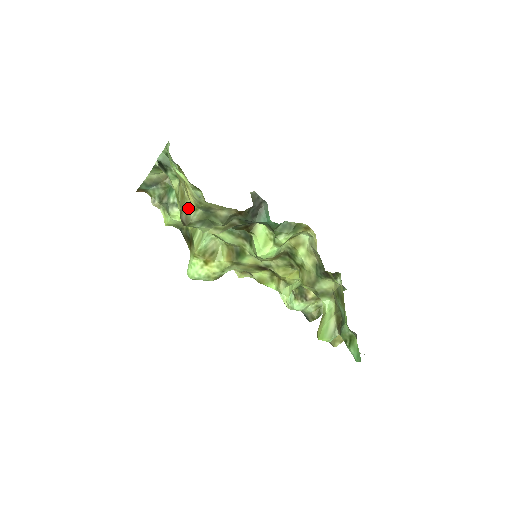
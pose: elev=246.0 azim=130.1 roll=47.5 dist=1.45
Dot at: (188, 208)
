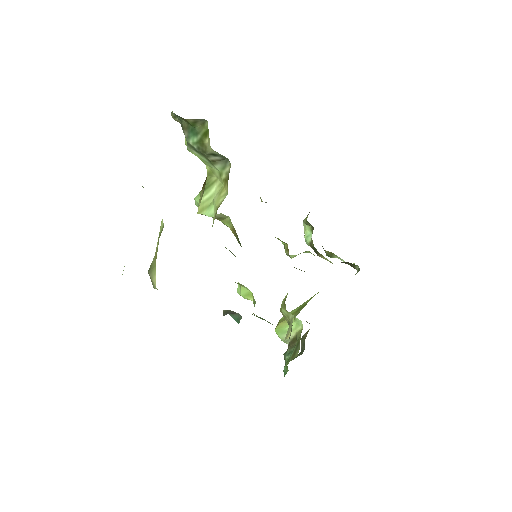
Dot at: (153, 280)
